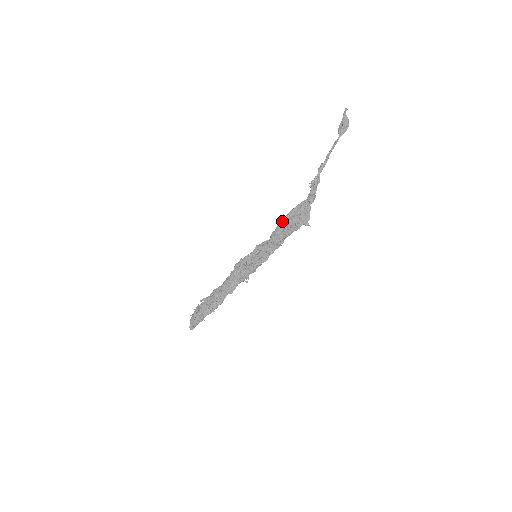
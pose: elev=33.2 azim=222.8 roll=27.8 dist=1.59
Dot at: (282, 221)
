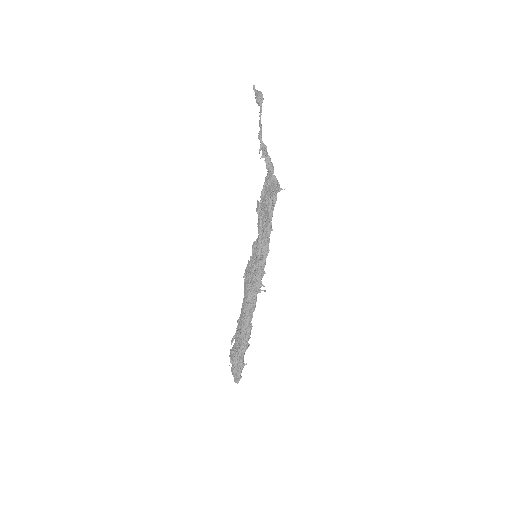
Dot at: (258, 206)
